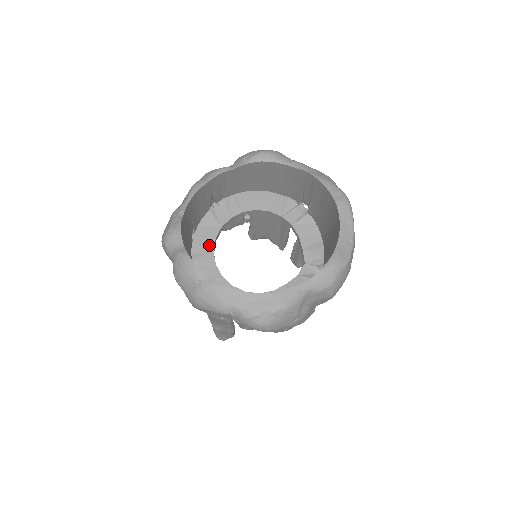
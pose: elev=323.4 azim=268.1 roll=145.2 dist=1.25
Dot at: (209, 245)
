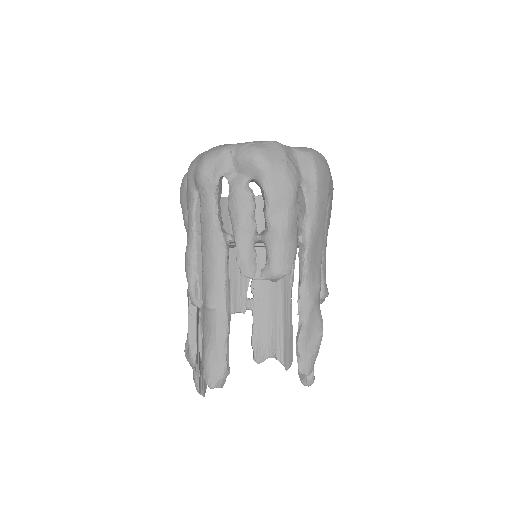
Dot at: occluded
